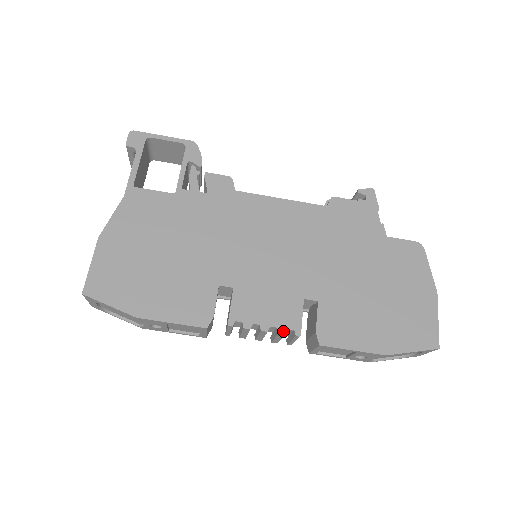
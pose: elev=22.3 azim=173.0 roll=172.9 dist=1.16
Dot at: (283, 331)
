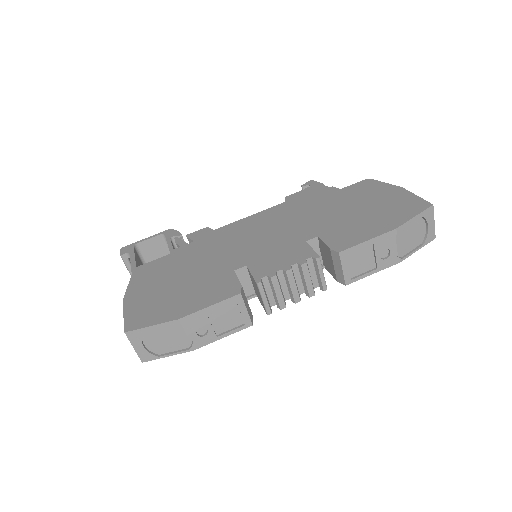
Dot at: (303, 262)
